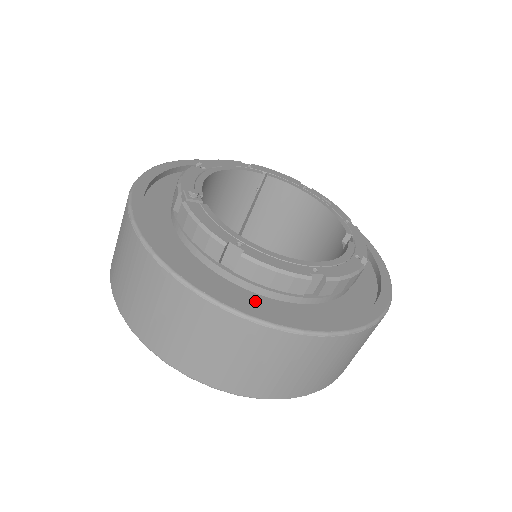
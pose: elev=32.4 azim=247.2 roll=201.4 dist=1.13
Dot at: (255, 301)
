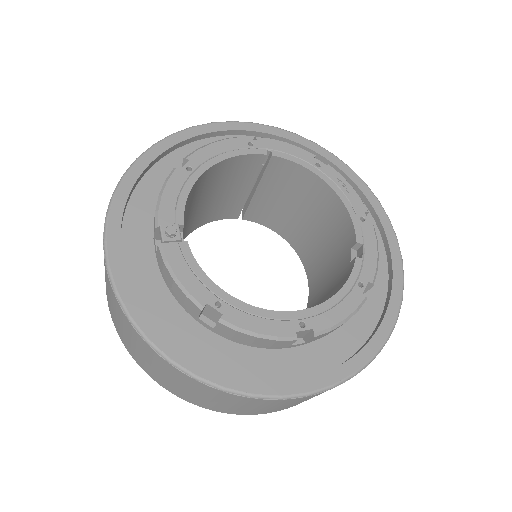
Dot at: (237, 356)
